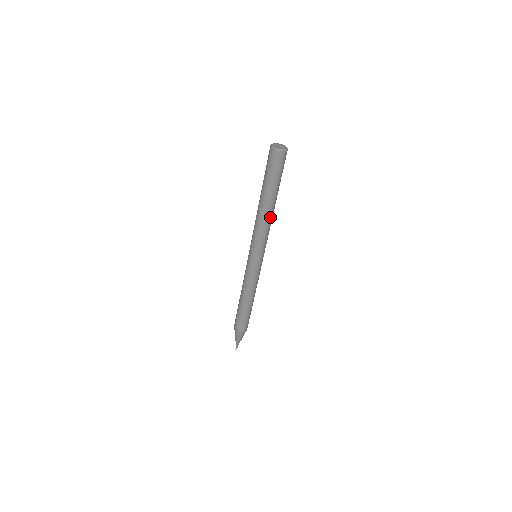
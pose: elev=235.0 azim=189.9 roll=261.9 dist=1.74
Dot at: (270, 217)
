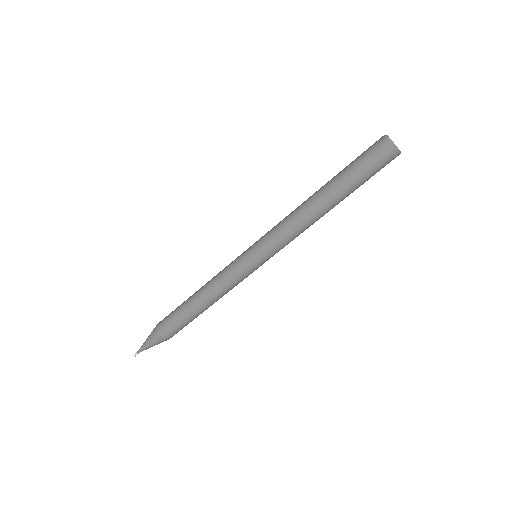
Dot at: (317, 220)
